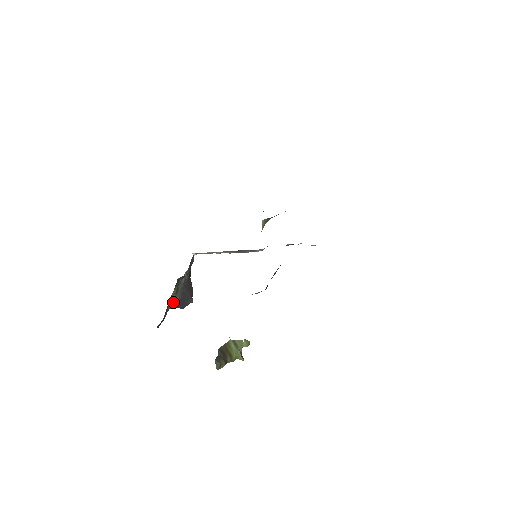
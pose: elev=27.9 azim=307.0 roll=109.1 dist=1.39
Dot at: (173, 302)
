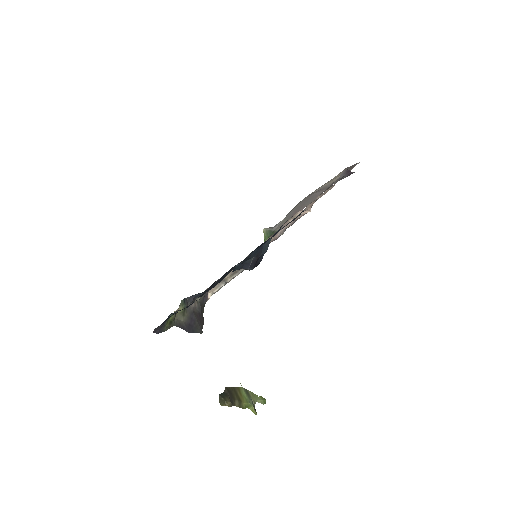
Dot at: (179, 322)
